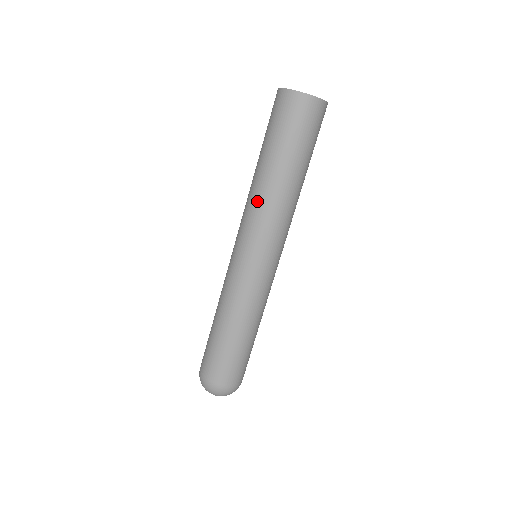
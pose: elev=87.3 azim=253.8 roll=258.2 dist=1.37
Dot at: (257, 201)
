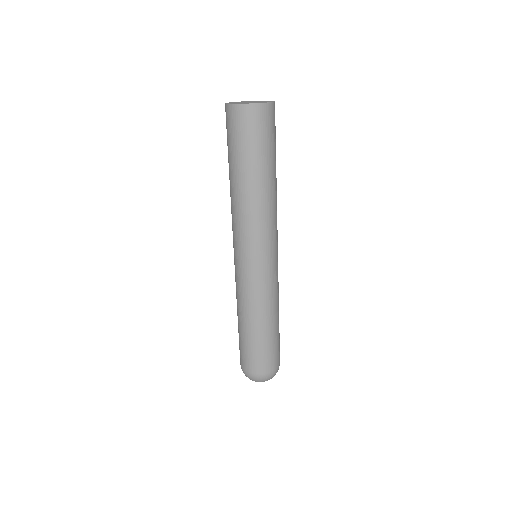
Dot at: (241, 212)
